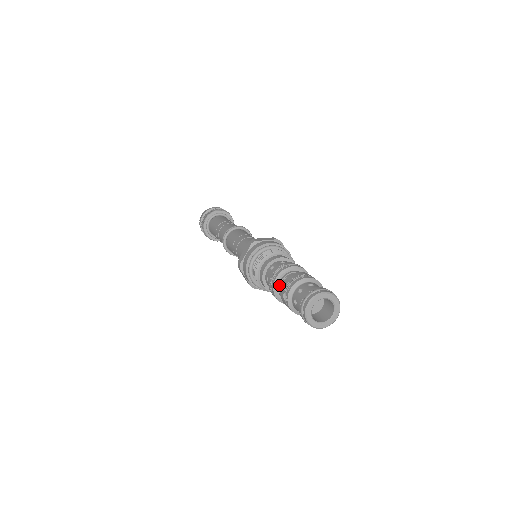
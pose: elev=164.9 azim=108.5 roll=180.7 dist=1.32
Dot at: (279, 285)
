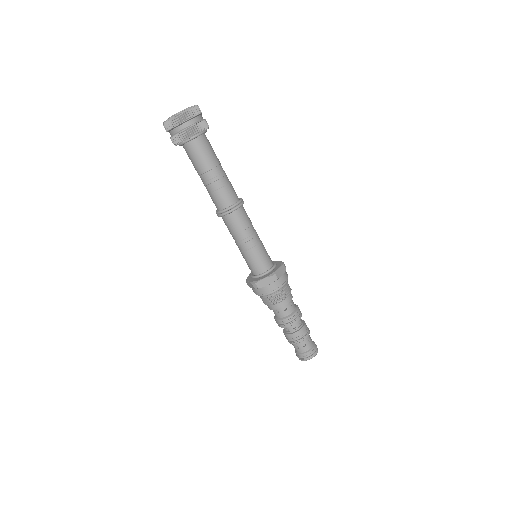
Dot at: (288, 328)
